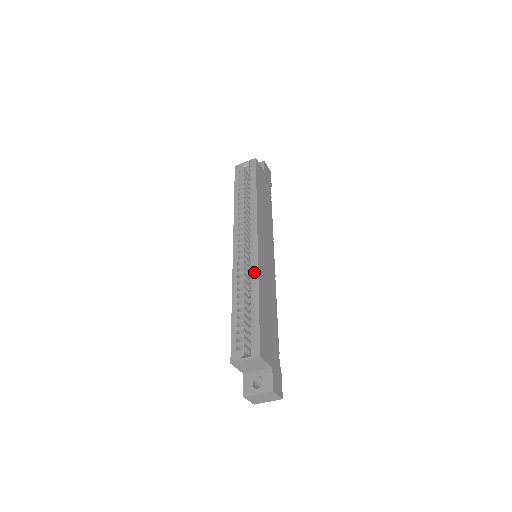
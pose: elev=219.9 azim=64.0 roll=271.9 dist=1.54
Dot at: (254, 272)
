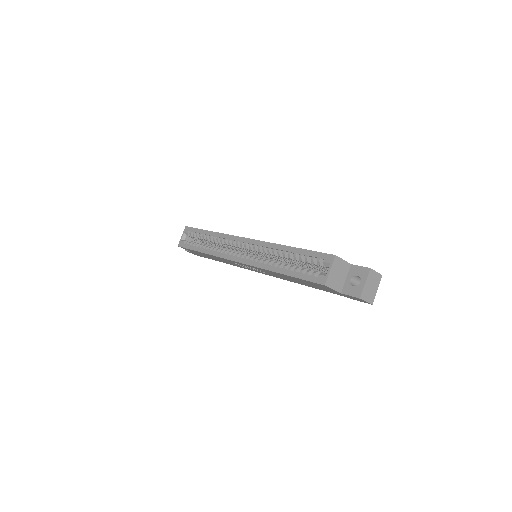
Dot at: (267, 246)
